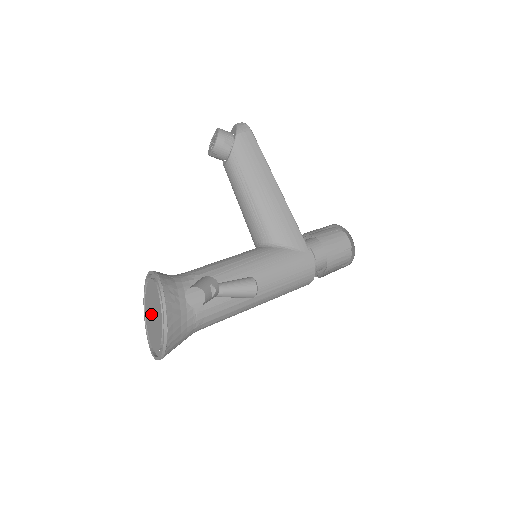
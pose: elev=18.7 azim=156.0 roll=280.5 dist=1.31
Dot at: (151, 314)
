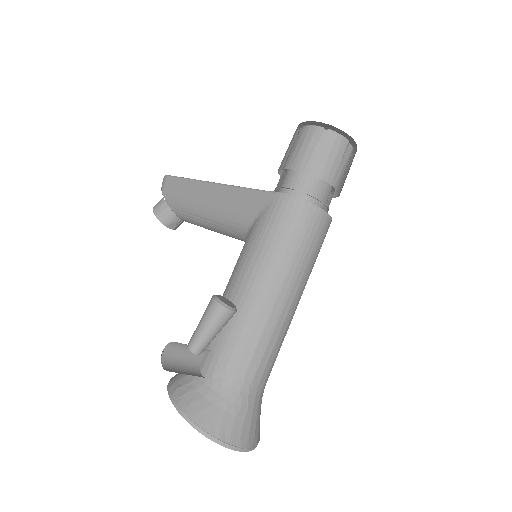
Dot at: occluded
